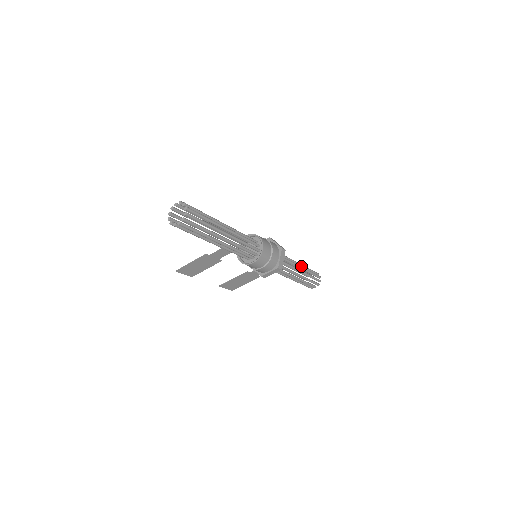
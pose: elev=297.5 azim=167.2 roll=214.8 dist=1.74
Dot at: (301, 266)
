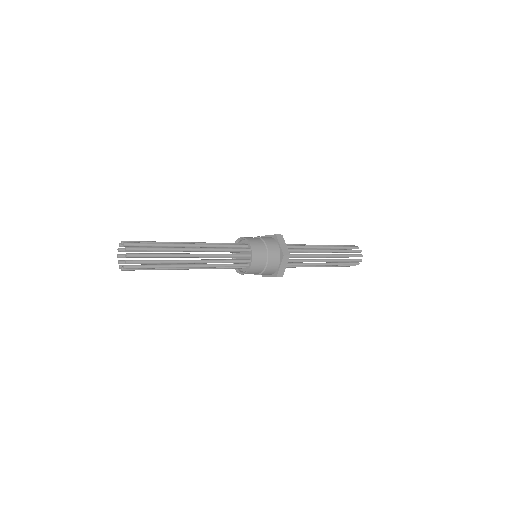
Dot at: (327, 254)
